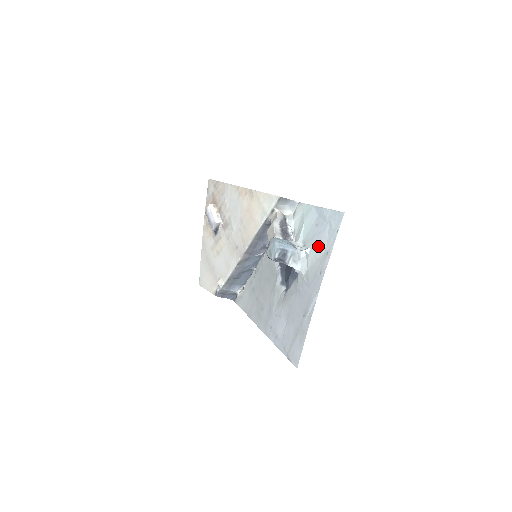
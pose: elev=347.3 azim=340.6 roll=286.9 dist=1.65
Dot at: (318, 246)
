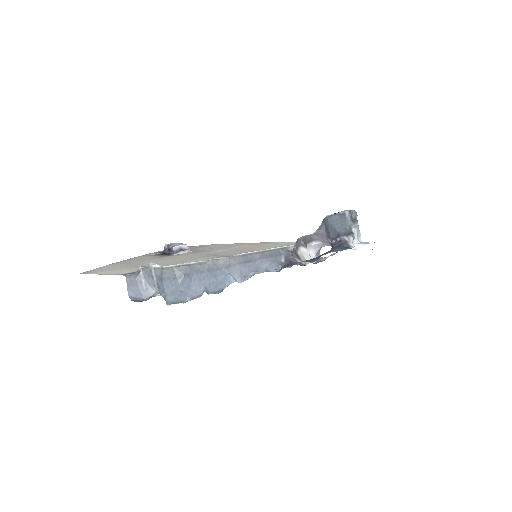
Dot at: occluded
